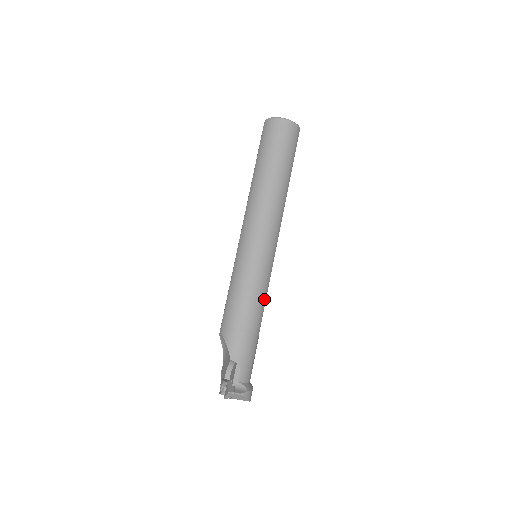
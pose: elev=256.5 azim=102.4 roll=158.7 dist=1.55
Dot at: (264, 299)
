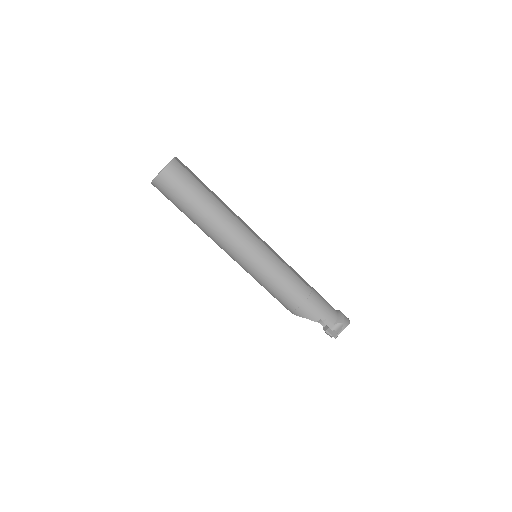
Dot at: (291, 273)
